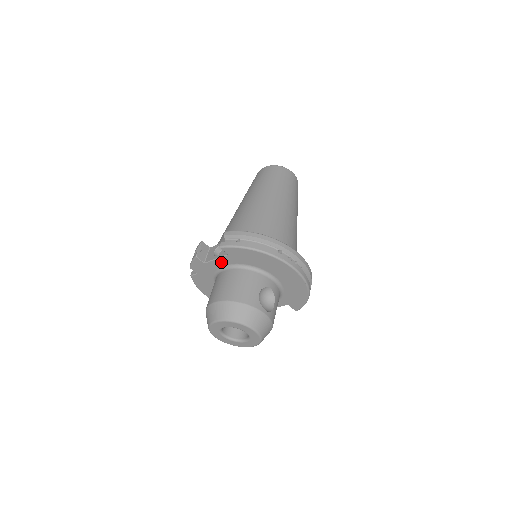
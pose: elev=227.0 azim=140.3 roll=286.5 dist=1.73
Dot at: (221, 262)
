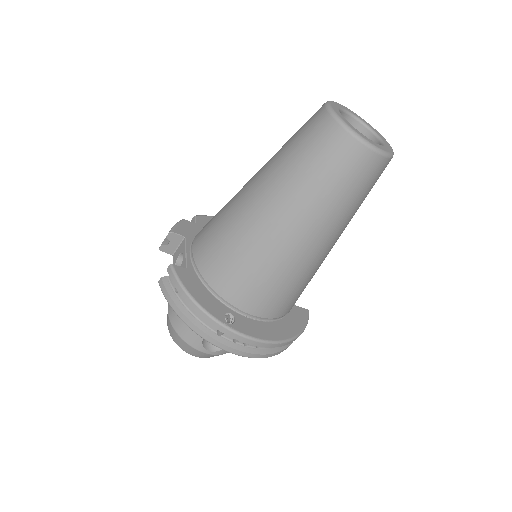
Dot at: occluded
